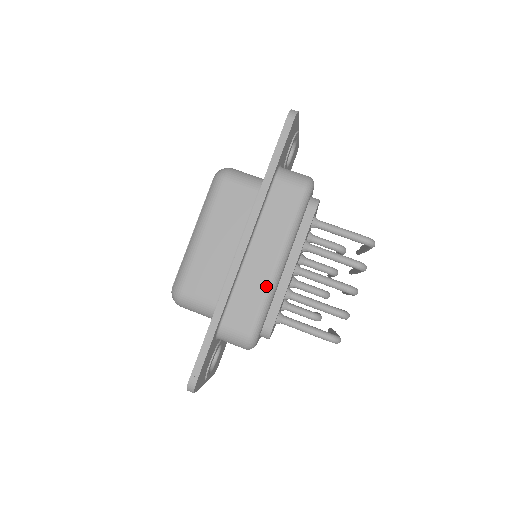
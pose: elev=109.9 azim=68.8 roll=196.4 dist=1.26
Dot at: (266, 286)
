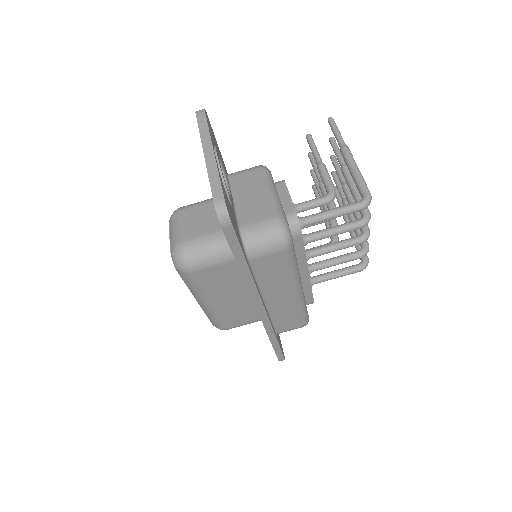
Dot at: (297, 306)
